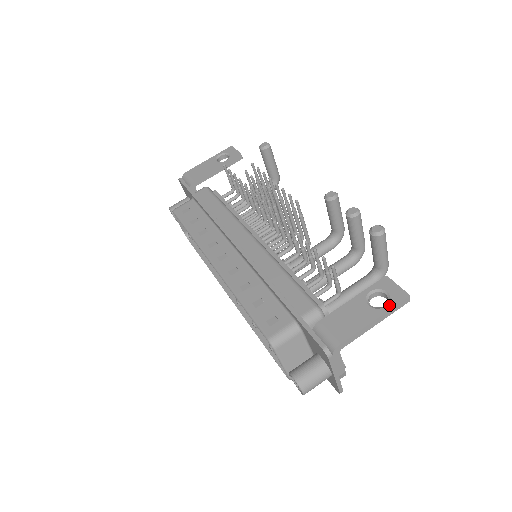
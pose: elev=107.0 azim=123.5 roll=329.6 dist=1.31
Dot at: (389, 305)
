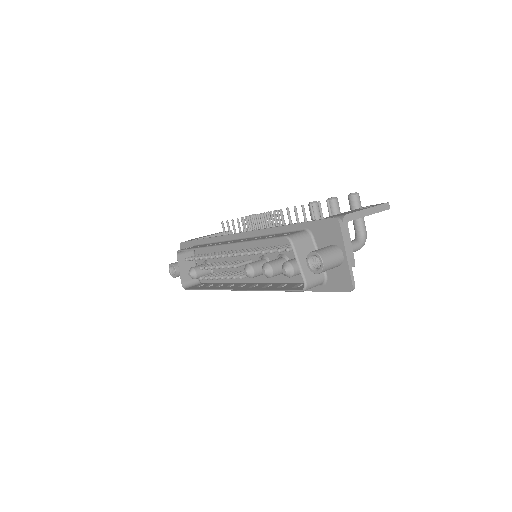
Dot at: (376, 205)
